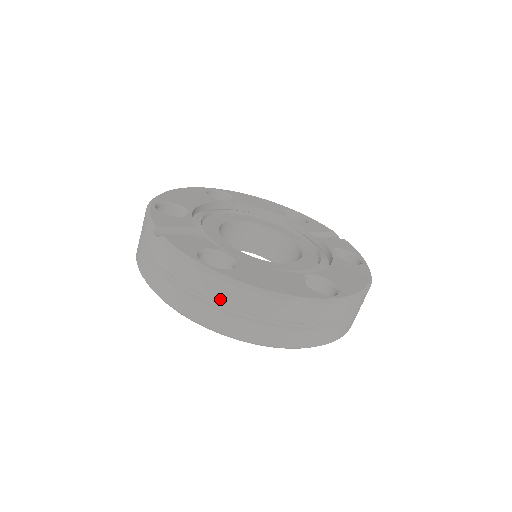
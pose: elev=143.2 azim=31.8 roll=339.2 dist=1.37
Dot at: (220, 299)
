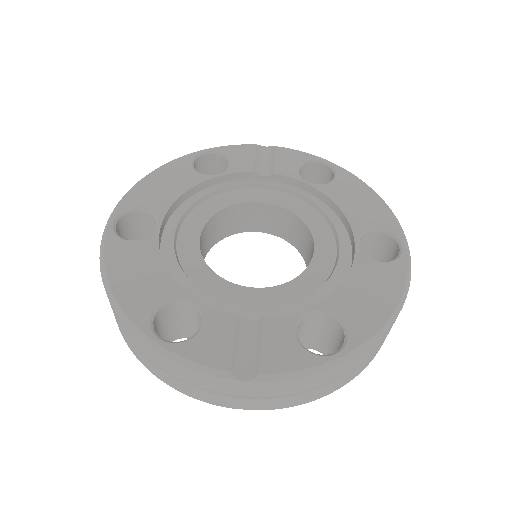
Dot at: (362, 361)
